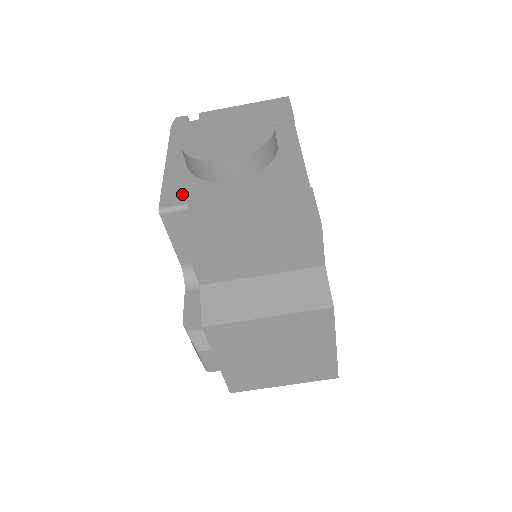
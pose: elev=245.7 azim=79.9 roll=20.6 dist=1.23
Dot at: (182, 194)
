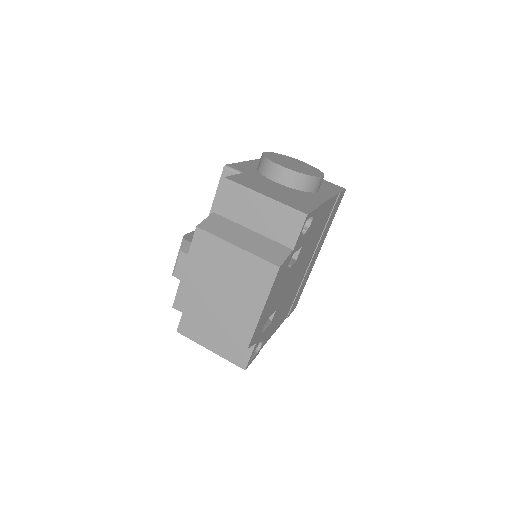
Dot at: (244, 169)
